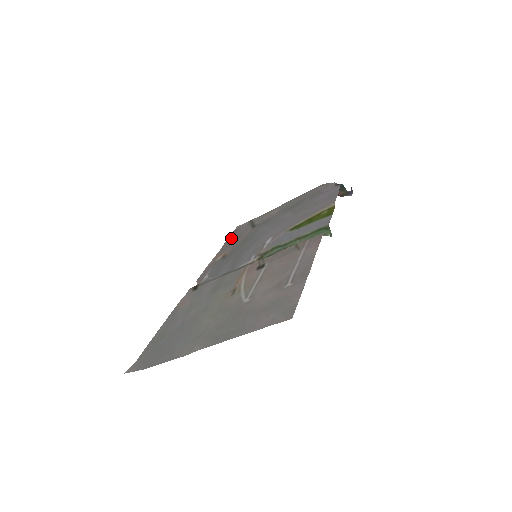
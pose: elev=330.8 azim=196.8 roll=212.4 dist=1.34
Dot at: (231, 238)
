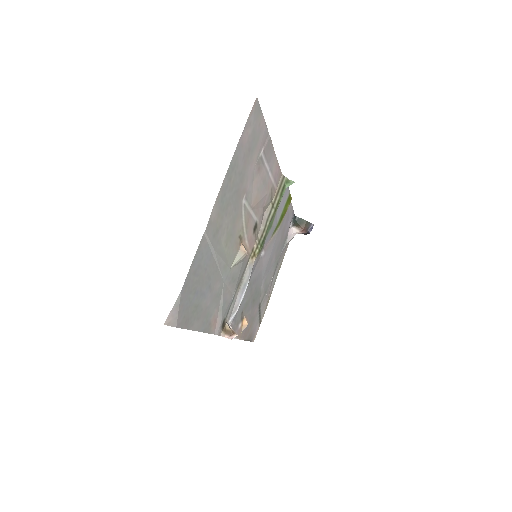
Dot at: (248, 333)
